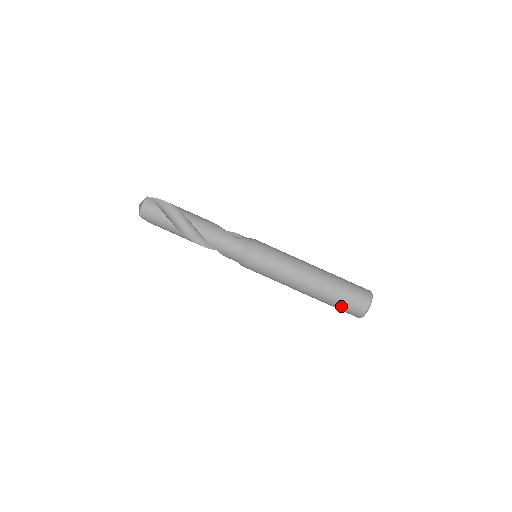
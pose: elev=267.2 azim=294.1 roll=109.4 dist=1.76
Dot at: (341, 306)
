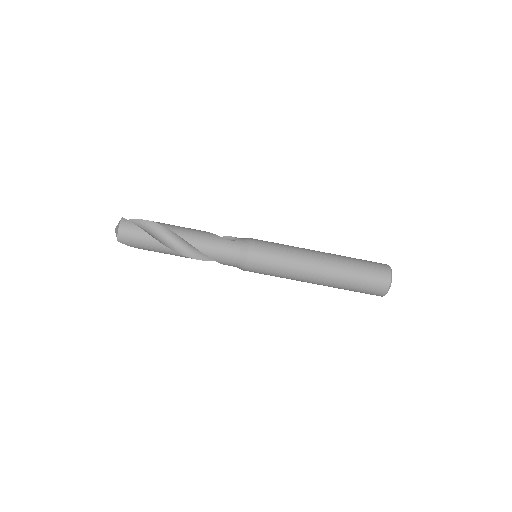
Dot at: (361, 287)
